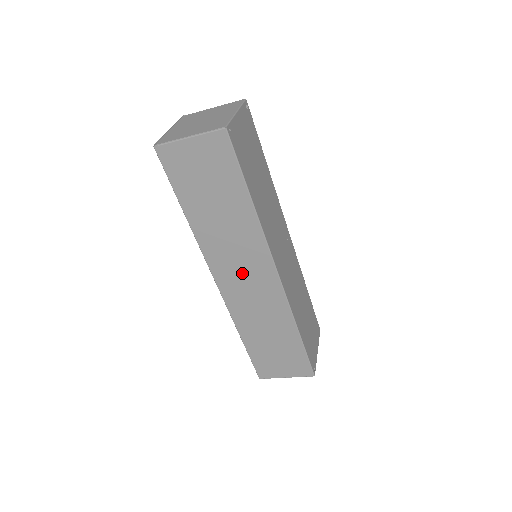
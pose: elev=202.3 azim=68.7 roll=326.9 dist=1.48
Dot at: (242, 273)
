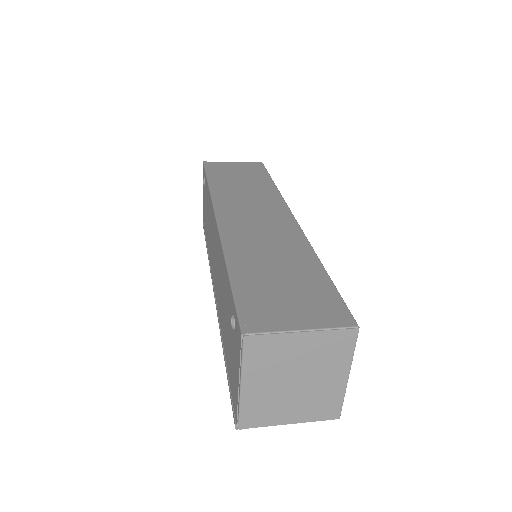
Dot at: occluded
